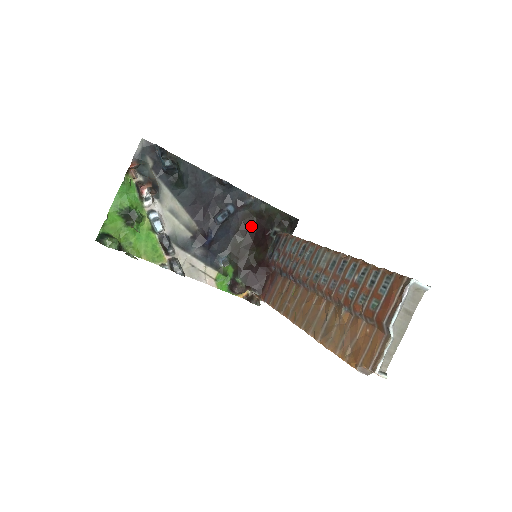
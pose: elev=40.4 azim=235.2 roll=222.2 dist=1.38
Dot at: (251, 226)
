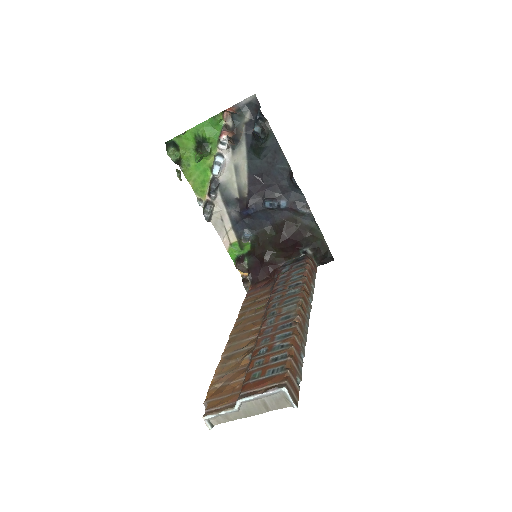
Dot at: (289, 230)
